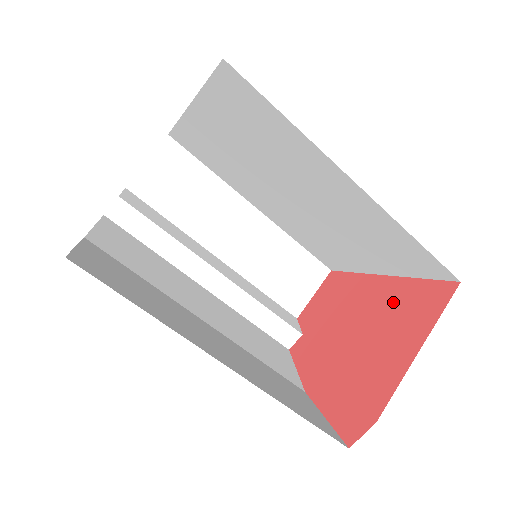
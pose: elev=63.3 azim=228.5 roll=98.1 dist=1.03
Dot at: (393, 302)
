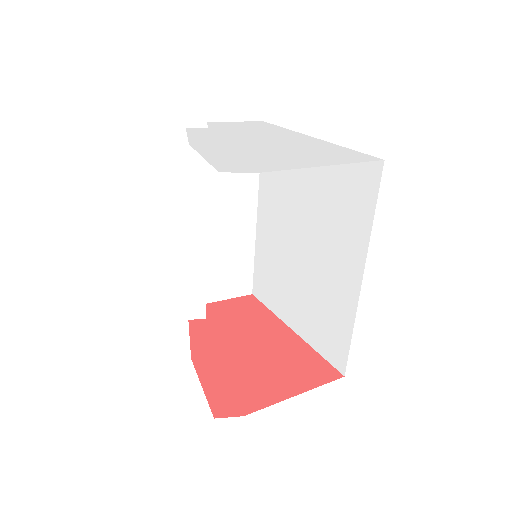
Dot at: (292, 353)
